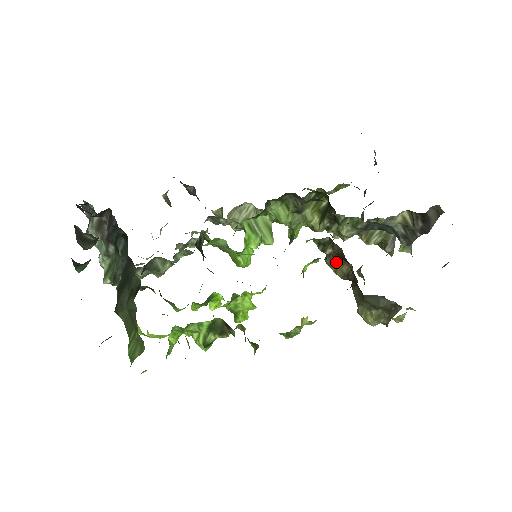
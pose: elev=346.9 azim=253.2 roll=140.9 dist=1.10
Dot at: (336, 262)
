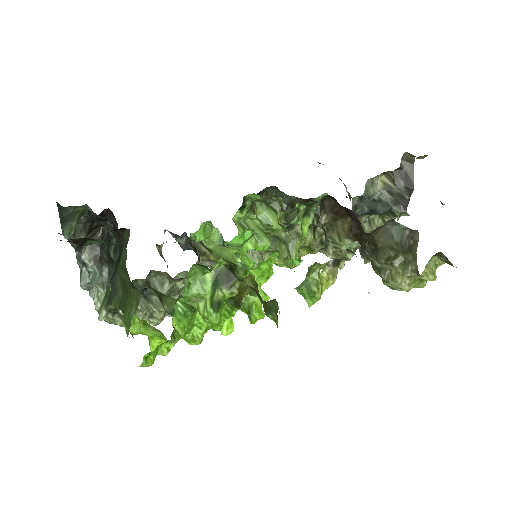
Dot at: (335, 228)
